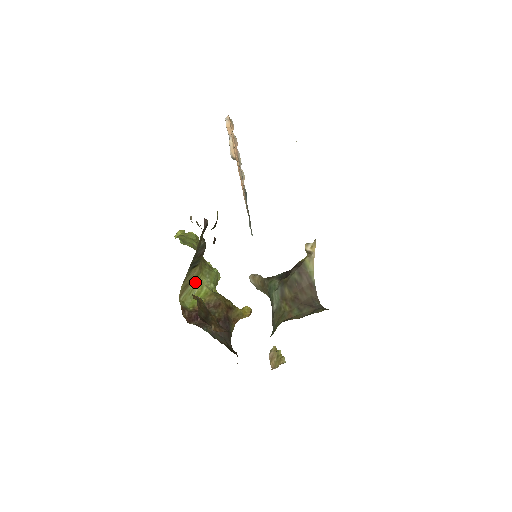
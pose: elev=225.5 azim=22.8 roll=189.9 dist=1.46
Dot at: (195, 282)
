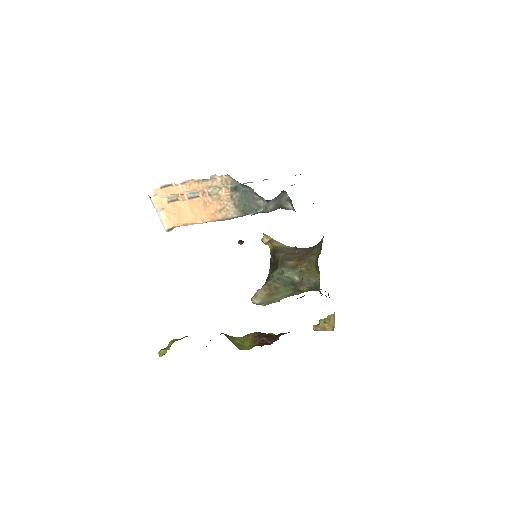
Dot at: occluded
